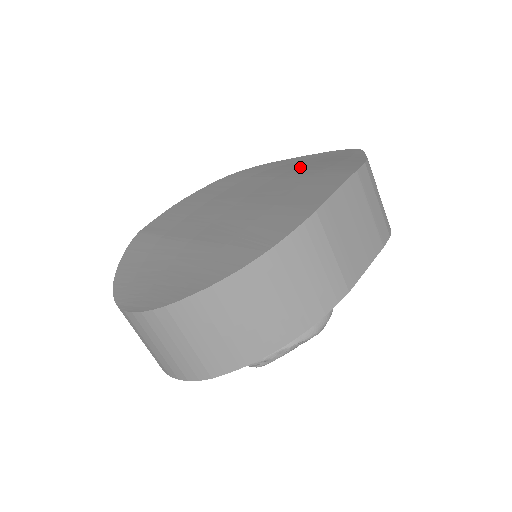
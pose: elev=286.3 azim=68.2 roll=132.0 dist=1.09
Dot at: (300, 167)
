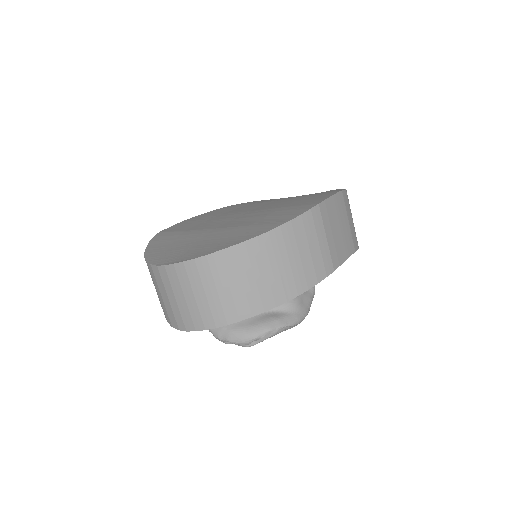
Dot at: occluded
